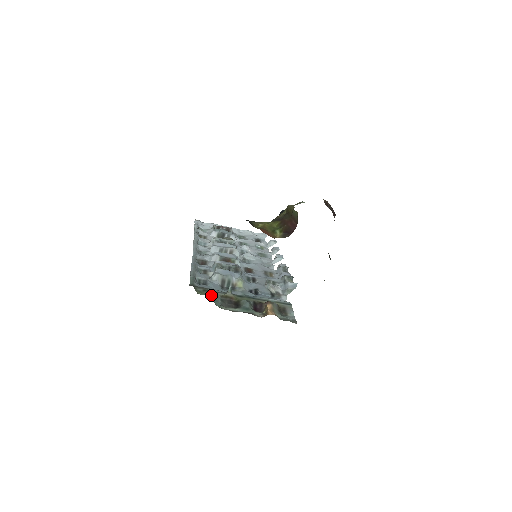
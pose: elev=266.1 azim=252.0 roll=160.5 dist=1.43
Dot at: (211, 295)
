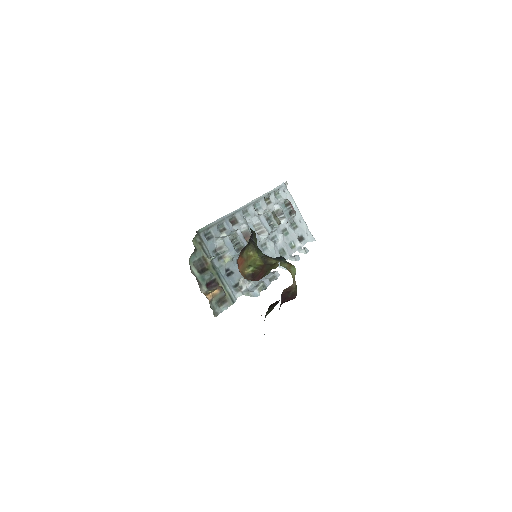
Dot at: (198, 250)
